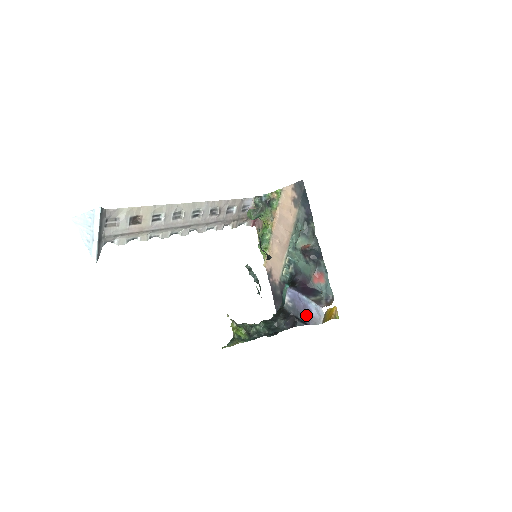
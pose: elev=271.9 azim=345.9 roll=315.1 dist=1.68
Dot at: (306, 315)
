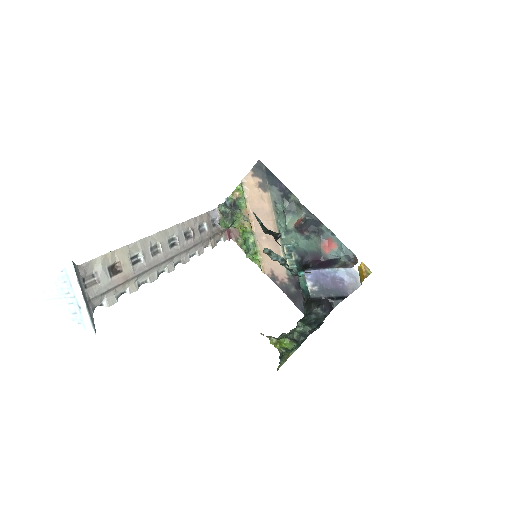
Dot at: (339, 288)
